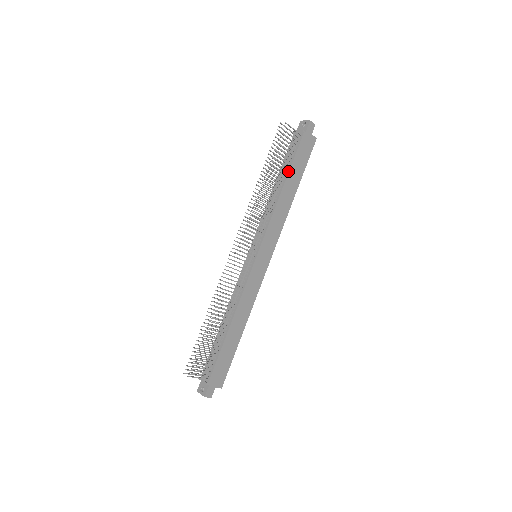
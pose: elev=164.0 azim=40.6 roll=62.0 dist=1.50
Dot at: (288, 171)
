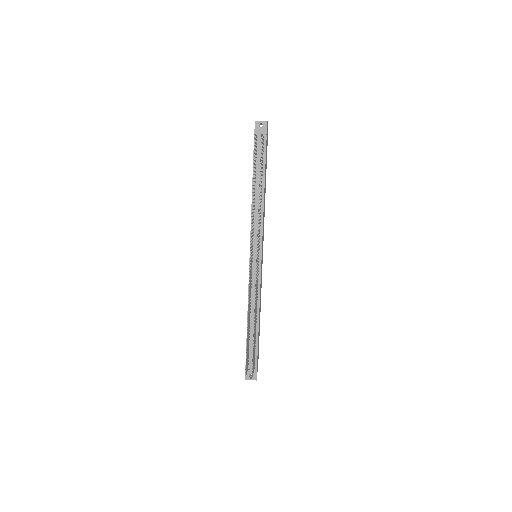
Dot at: (264, 175)
